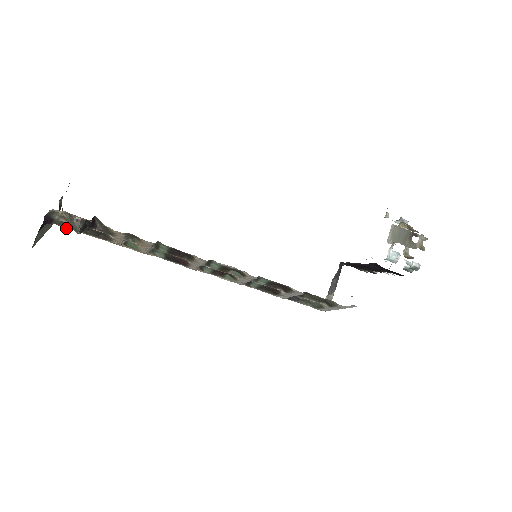
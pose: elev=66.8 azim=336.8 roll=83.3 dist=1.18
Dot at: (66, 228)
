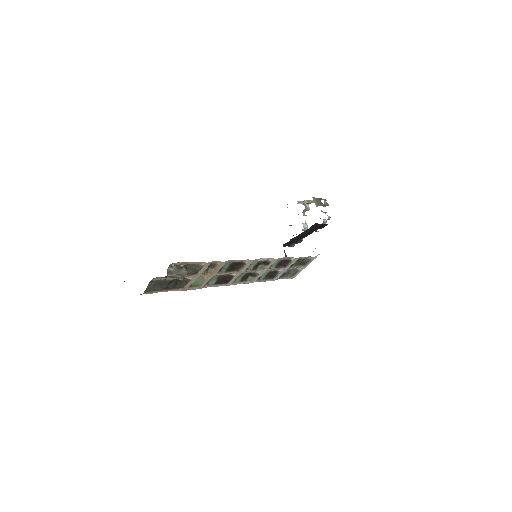
Dot at: (151, 293)
